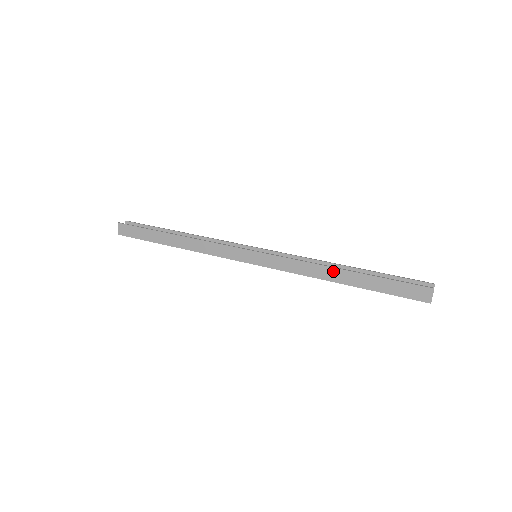
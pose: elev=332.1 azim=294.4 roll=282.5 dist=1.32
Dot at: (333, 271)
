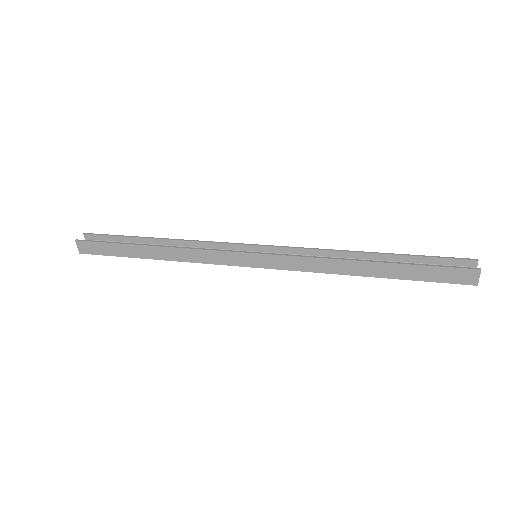
Dot at: (355, 264)
